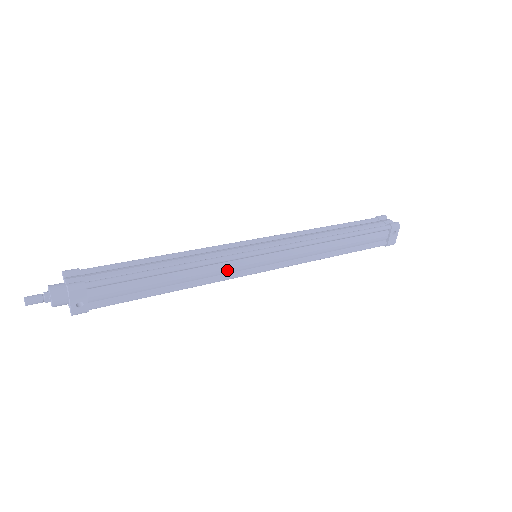
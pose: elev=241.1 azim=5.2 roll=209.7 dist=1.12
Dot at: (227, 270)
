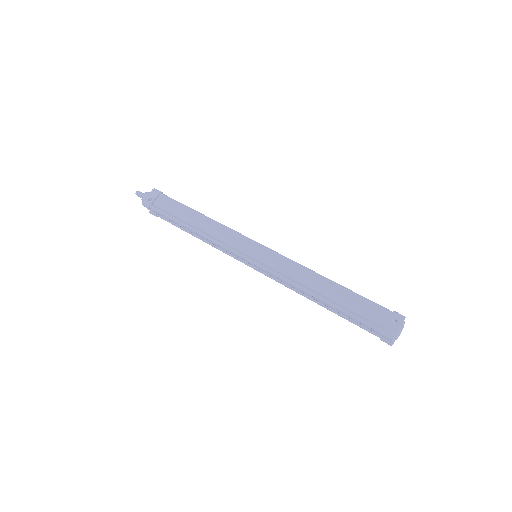
Dot at: (228, 240)
